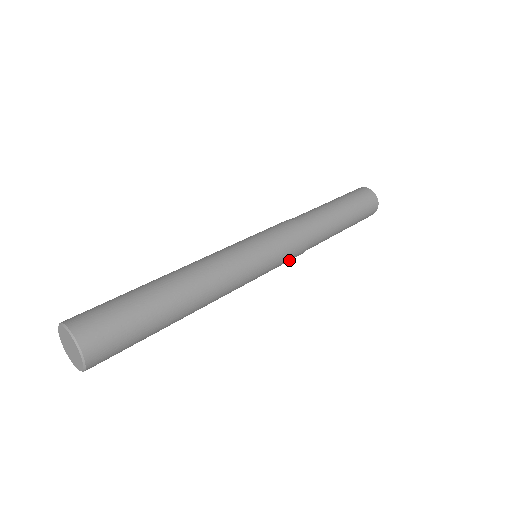
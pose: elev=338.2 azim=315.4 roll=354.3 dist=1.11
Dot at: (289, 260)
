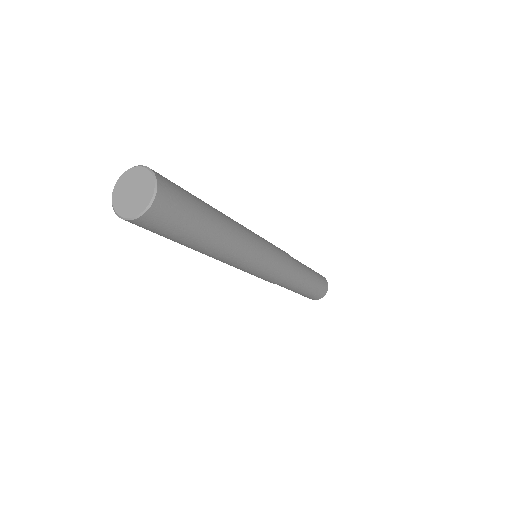
Dot at: (270, 280)
